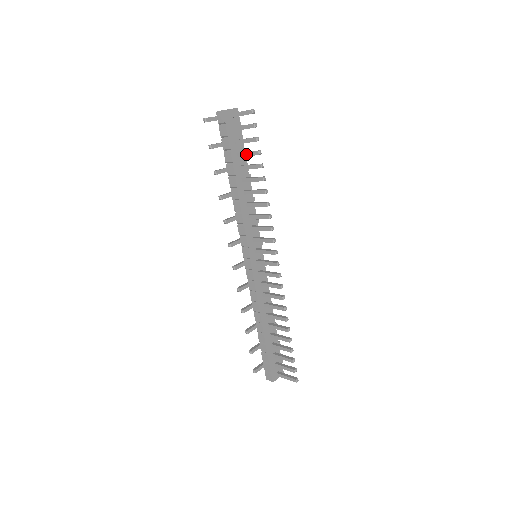
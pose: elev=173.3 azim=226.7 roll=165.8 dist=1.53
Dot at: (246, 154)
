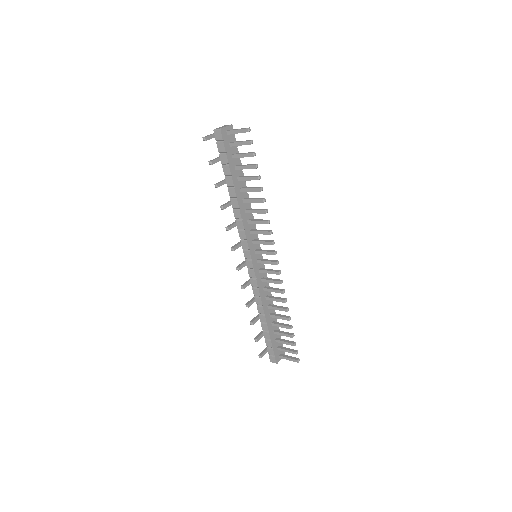
Dot at: (244, 167)
